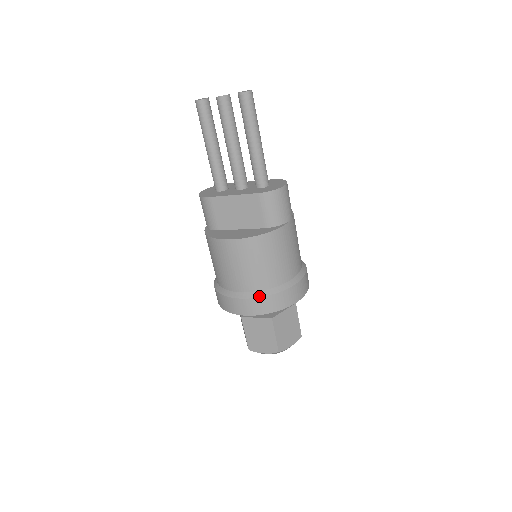
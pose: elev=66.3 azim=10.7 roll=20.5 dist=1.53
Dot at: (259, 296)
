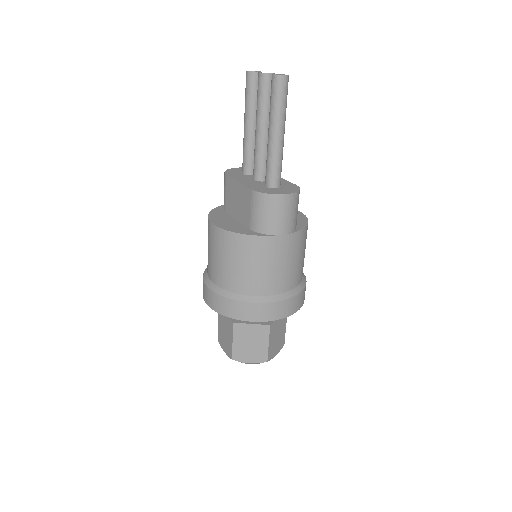
Dot at: (217, 292)
